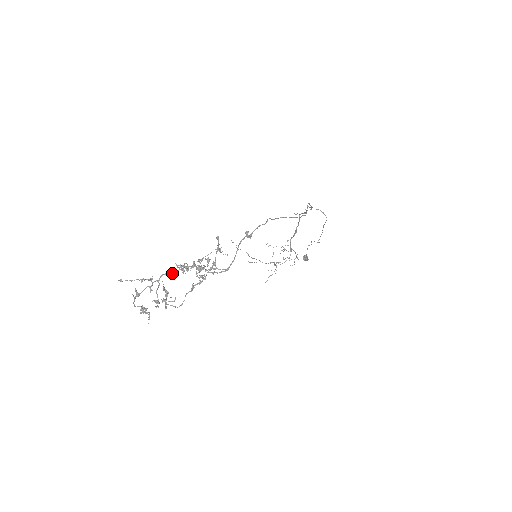
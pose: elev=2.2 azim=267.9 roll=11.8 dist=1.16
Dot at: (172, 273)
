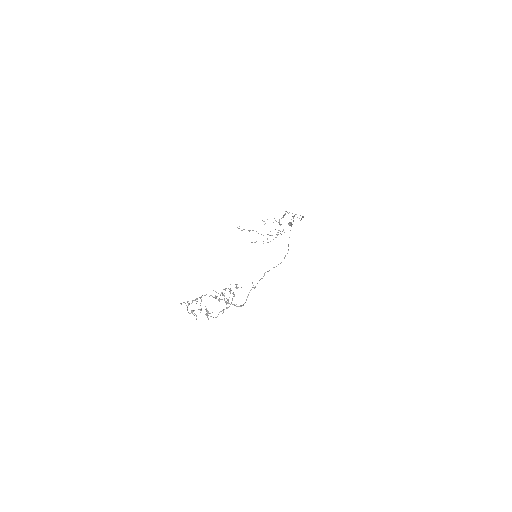
Dot at: (209, 296)
